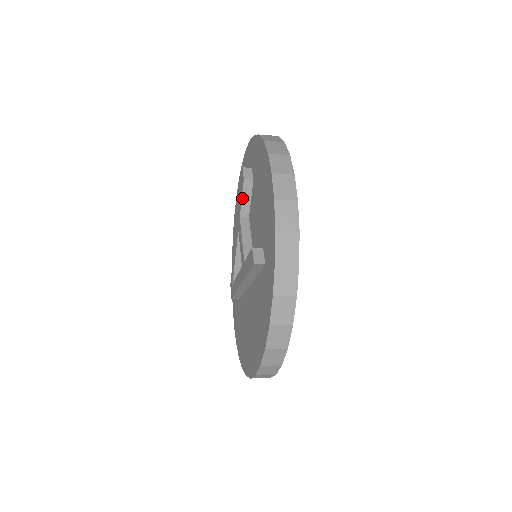
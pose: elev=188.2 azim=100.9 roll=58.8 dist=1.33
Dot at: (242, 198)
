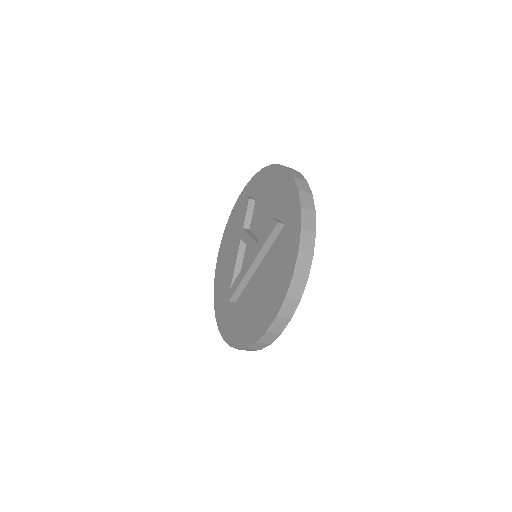
Dot at: (246, 213)
